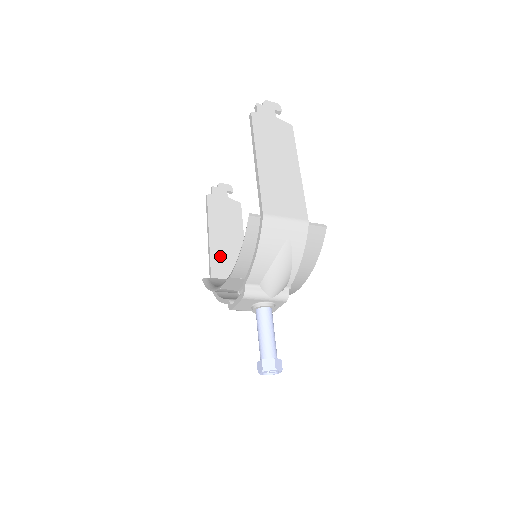
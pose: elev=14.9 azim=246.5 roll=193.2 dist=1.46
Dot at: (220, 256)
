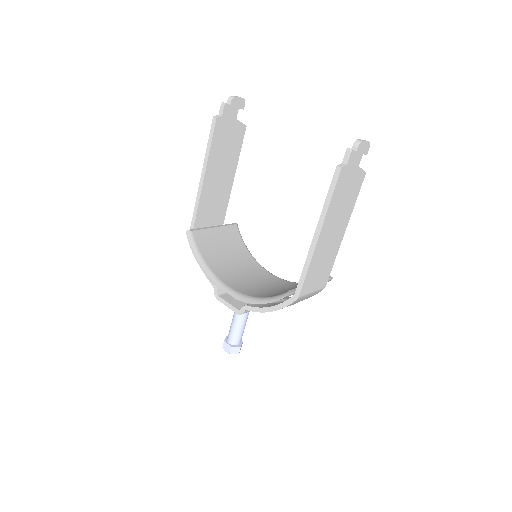
Dot at: (208, 200)
